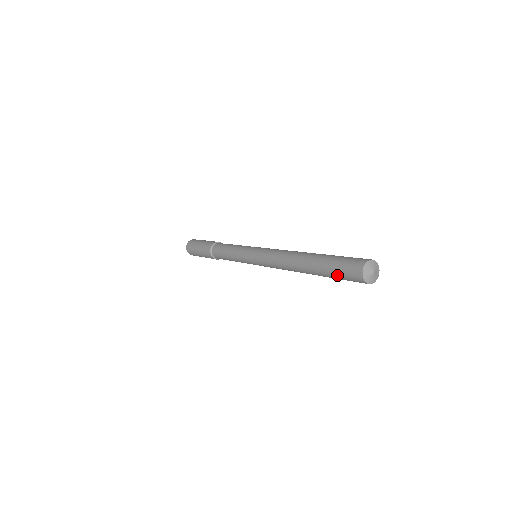
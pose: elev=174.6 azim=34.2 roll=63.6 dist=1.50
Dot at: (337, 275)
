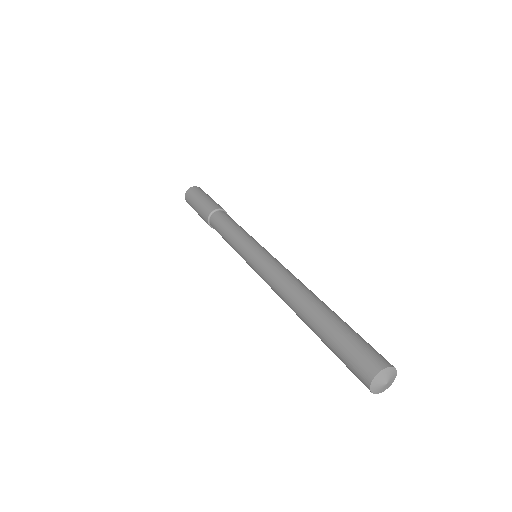
Dot at: occluded
